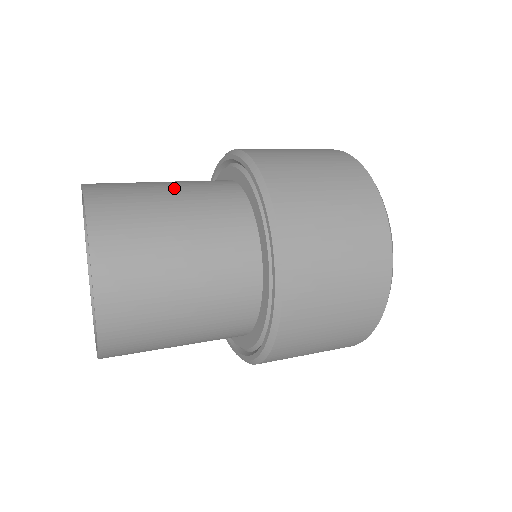
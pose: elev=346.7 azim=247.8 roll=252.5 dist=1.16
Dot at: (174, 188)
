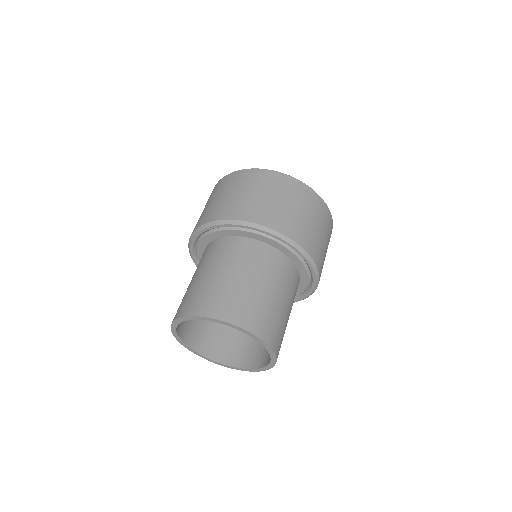
Dot at: (288, 306)
